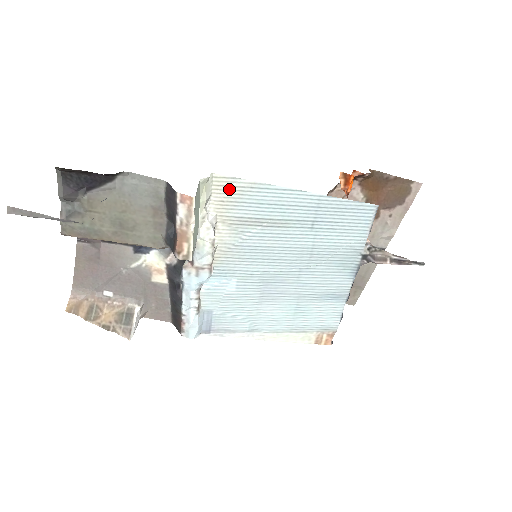
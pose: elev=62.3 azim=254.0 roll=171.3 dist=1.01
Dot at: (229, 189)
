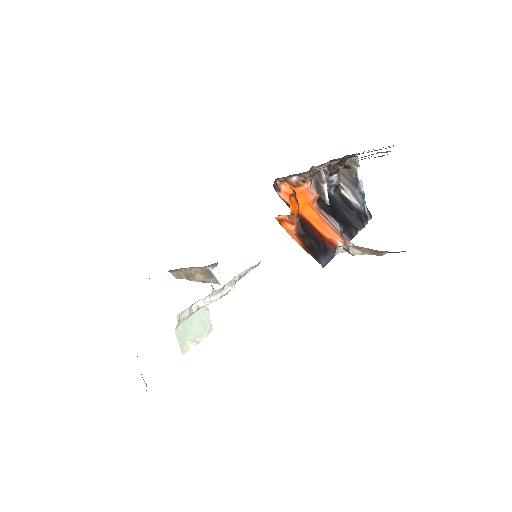
Dot at: occluded
